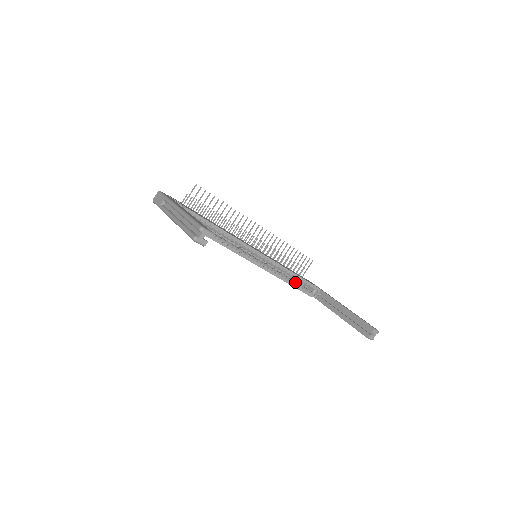
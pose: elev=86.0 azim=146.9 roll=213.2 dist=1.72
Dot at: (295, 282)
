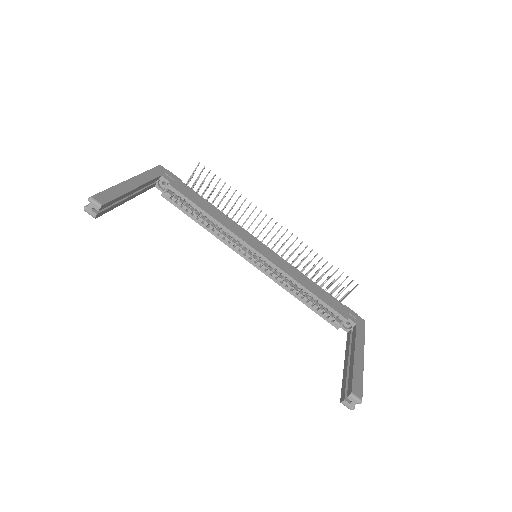
Dot at: (312, 302)
